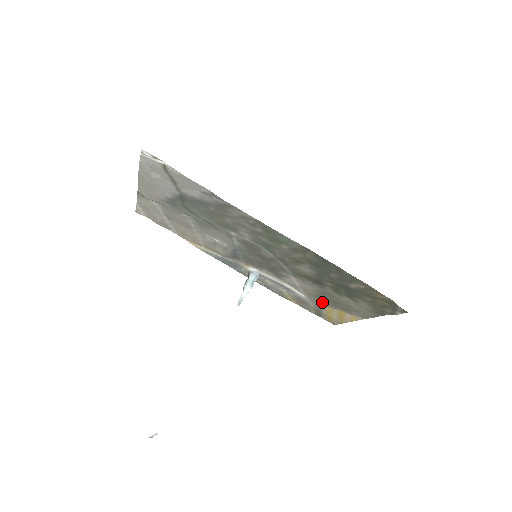
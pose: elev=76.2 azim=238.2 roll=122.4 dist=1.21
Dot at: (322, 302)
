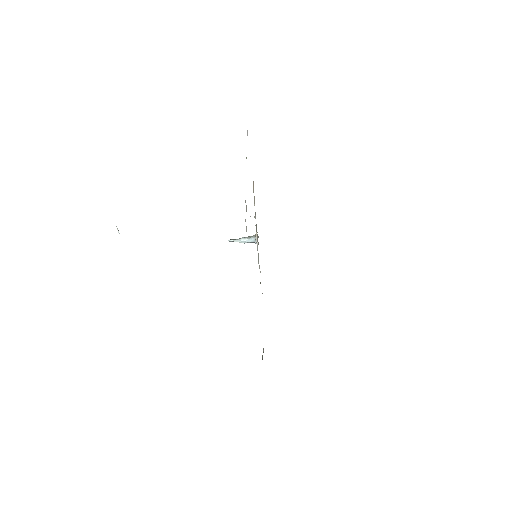
Dot at: occluded
